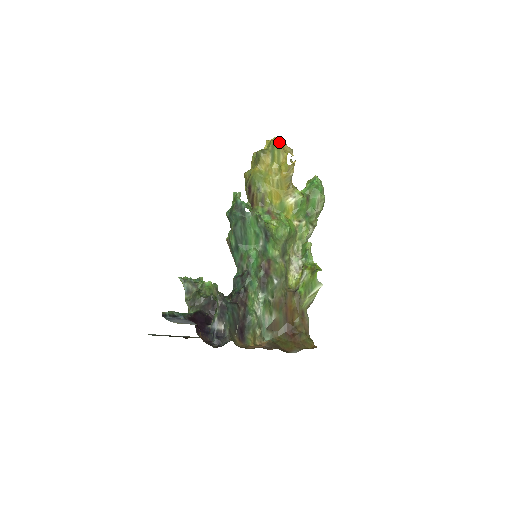
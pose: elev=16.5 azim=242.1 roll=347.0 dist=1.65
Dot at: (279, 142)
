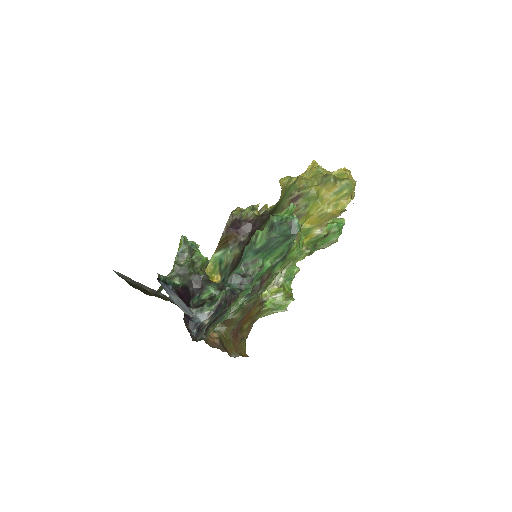
Dot at: (354, 184)
